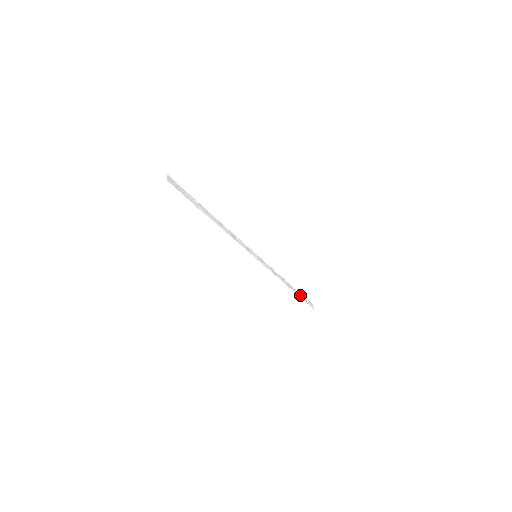
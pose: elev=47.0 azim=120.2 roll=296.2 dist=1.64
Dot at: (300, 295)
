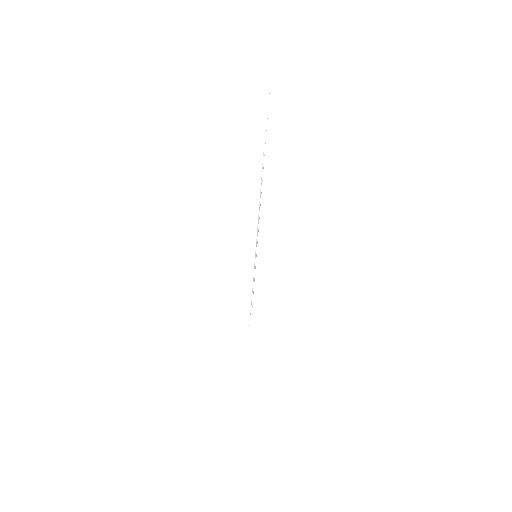
Dot at: occluded
